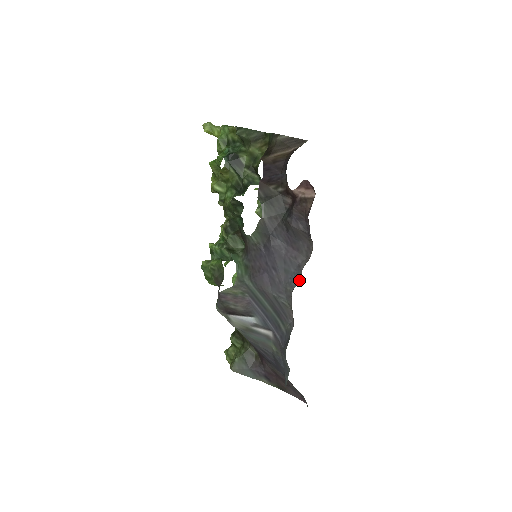
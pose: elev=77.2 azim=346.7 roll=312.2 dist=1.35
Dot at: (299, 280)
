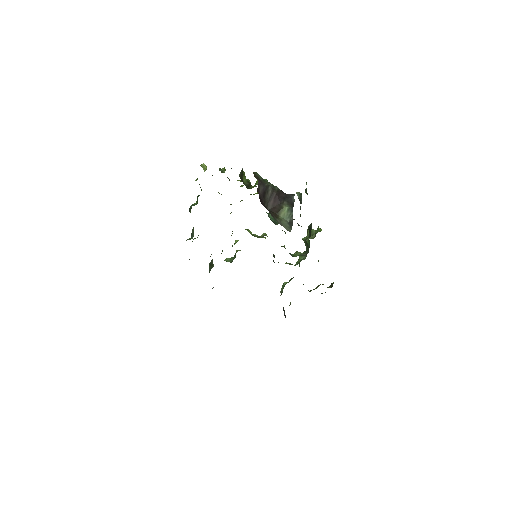
Dot at: occluded
